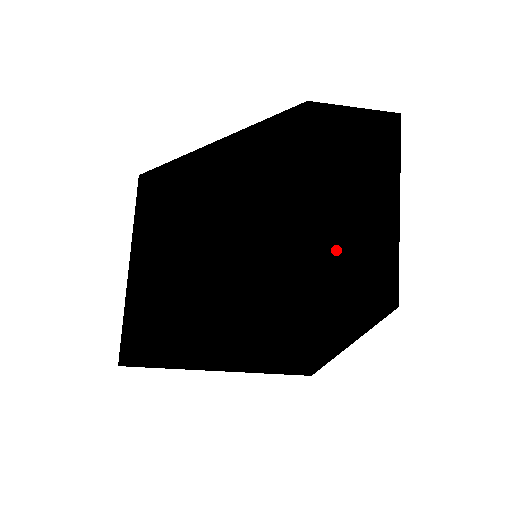
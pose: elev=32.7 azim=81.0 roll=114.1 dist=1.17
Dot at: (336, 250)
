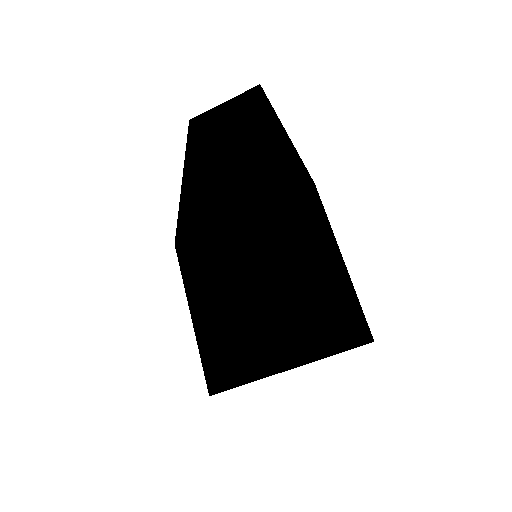
Dot at: (244, 210)
